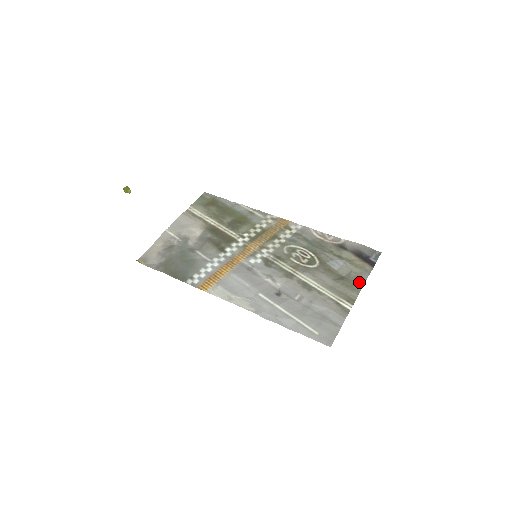
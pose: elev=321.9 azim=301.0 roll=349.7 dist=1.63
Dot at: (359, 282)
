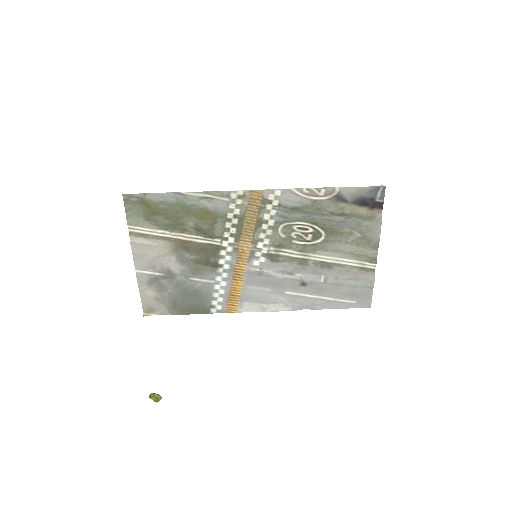
Dot at: (374, 238)
